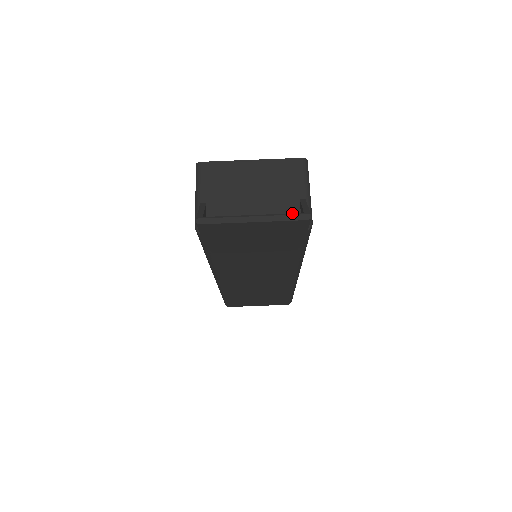
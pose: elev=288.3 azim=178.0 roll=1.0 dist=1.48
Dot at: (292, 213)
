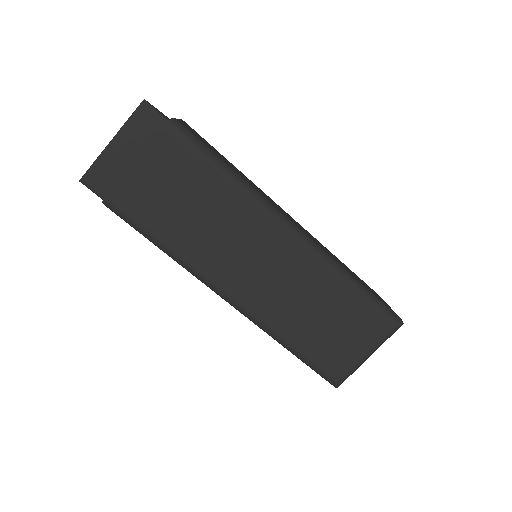
Dot at: (136, 114)
